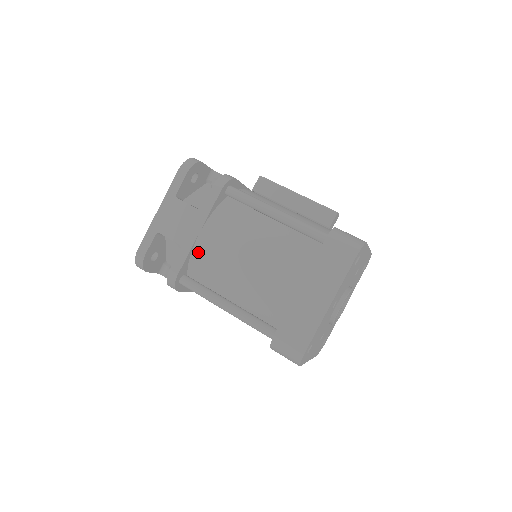
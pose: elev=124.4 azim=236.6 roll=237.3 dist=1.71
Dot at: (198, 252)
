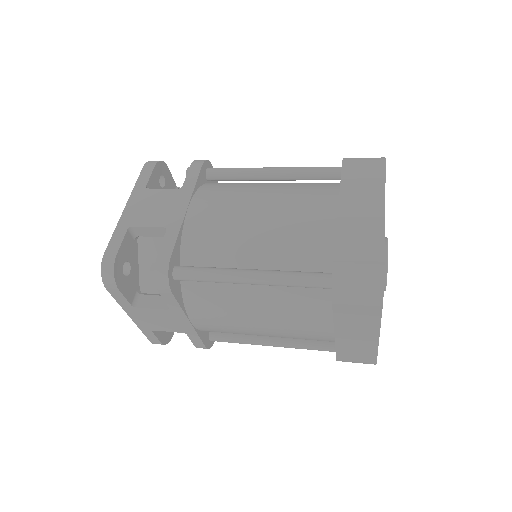
Dot at: (191, 228)
